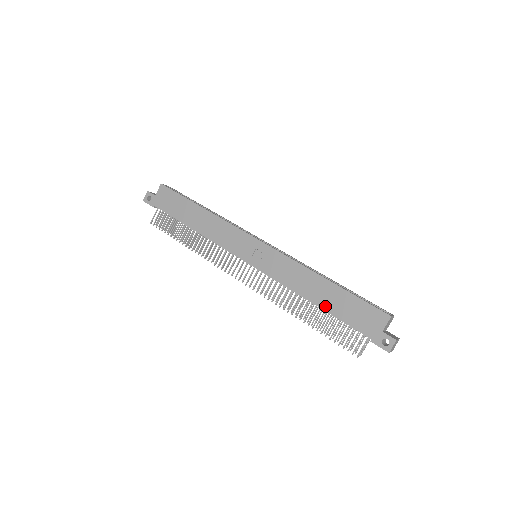
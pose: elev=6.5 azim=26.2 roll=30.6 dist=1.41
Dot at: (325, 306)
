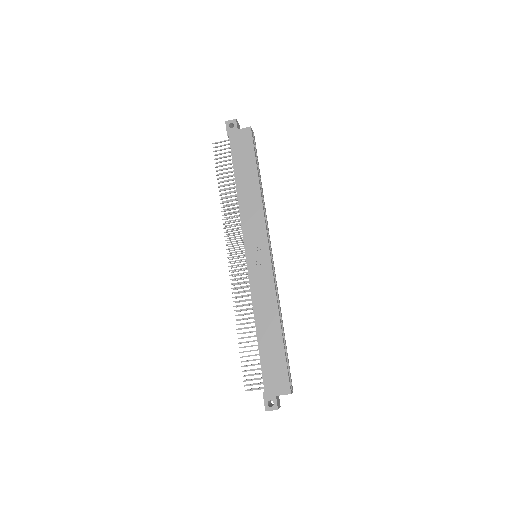
Dot at: (261, 341)
